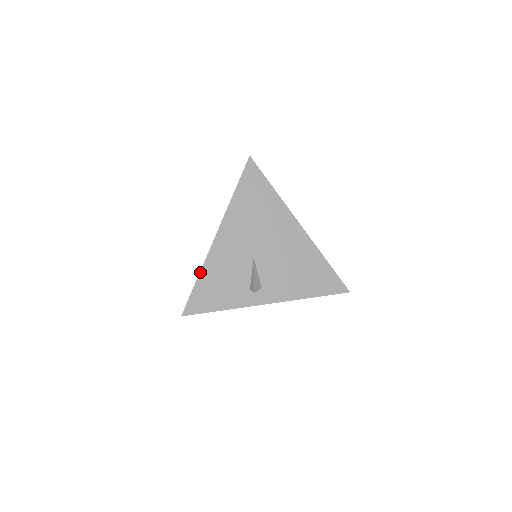
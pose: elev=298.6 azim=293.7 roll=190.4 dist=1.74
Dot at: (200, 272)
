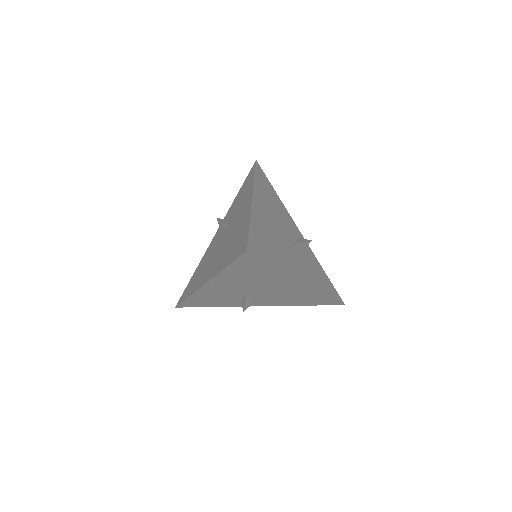
Dot at: (189, 296)
